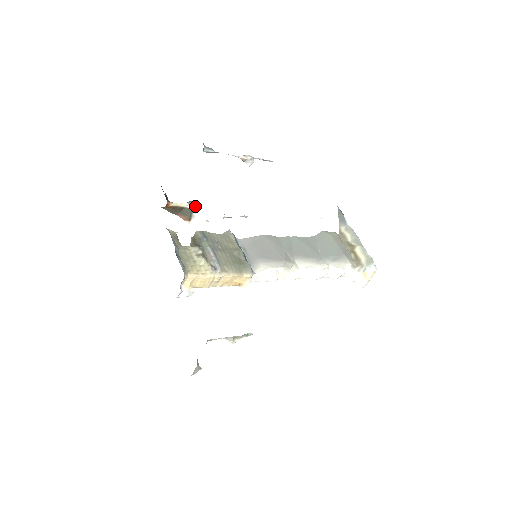
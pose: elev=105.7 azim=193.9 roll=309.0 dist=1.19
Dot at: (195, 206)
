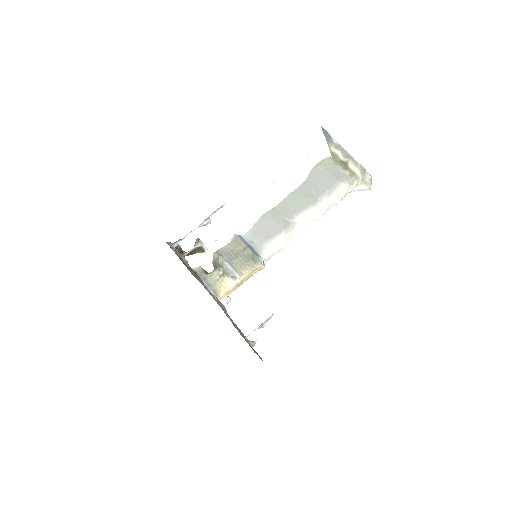
Dot at: (201, 243)
